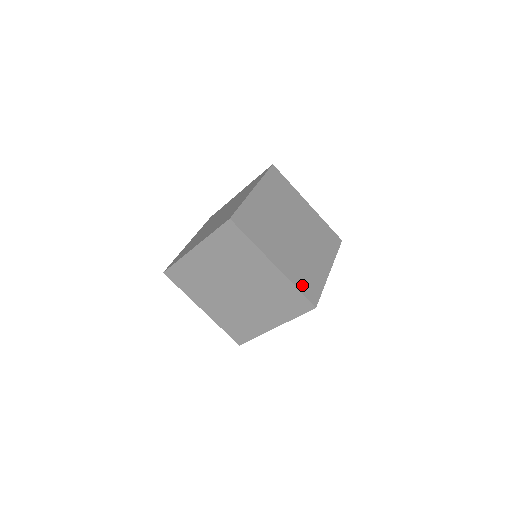
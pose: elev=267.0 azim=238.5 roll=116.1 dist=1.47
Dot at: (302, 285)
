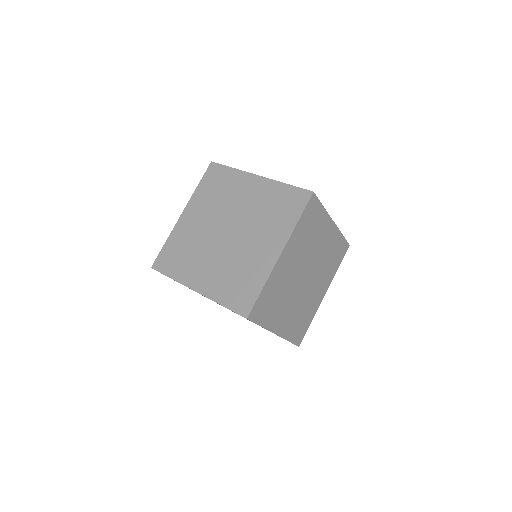
Dot at: (294, 334)
